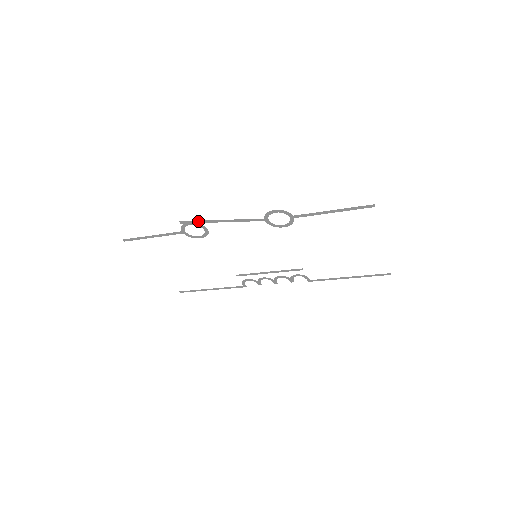
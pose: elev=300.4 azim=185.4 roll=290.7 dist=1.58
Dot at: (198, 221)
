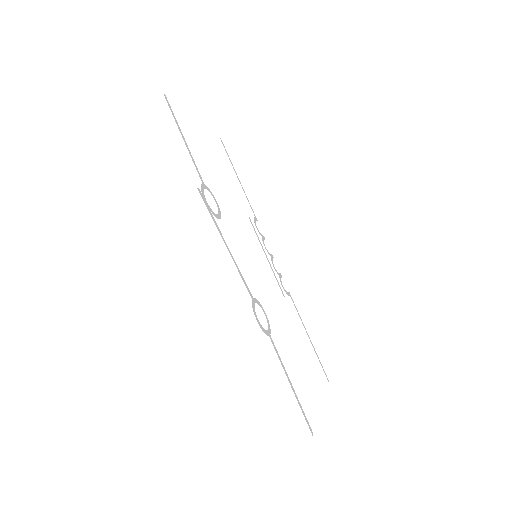
Dot at: (211, 213)
